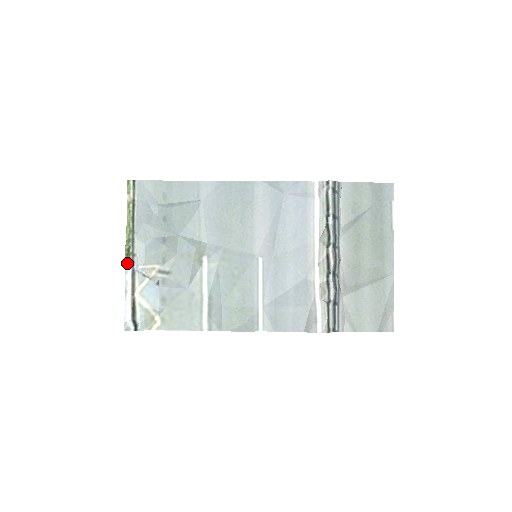
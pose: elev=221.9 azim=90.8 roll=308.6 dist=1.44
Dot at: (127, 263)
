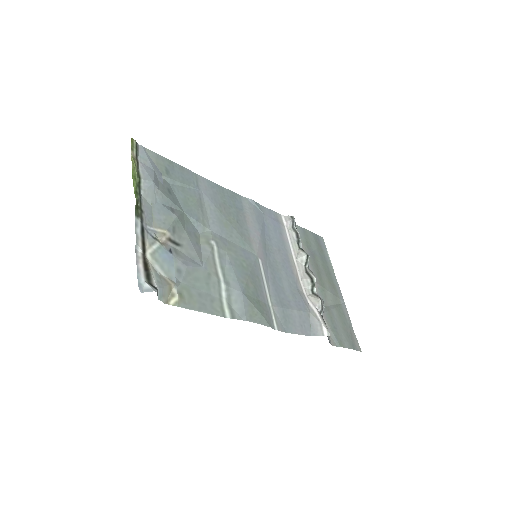
Dot at: (136, 215)
